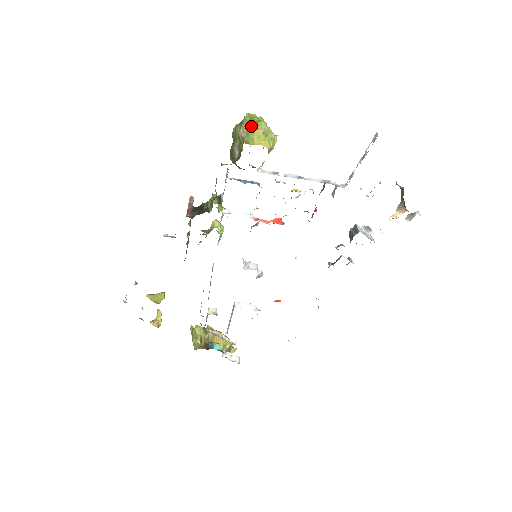
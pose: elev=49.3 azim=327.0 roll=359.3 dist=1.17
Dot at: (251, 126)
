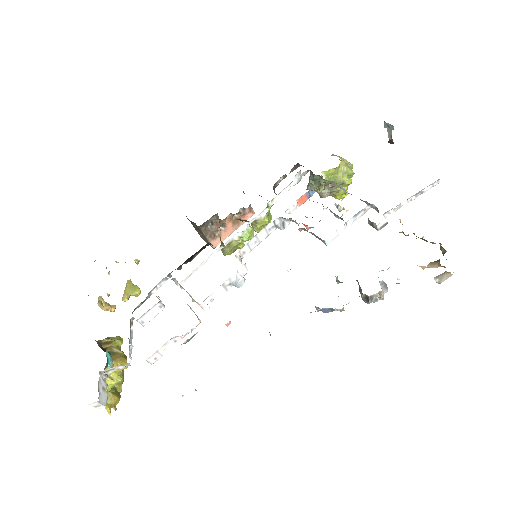
Dot at: occluded
